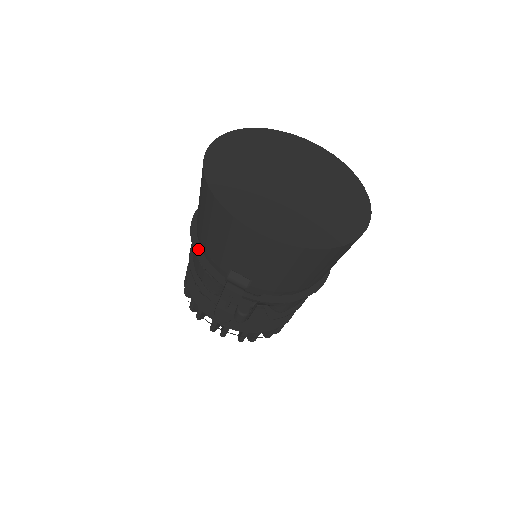
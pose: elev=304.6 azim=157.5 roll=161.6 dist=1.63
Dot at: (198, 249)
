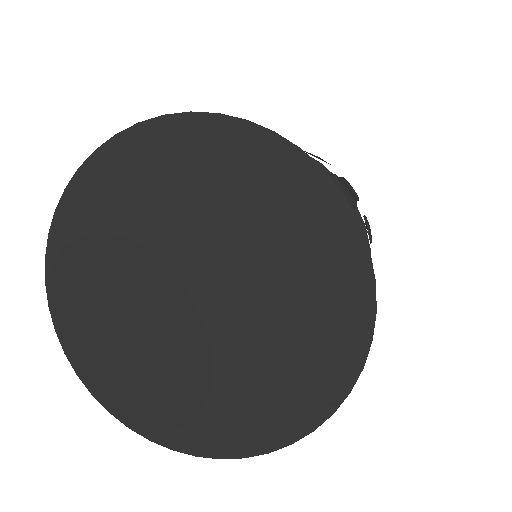
Dot at: occluded
